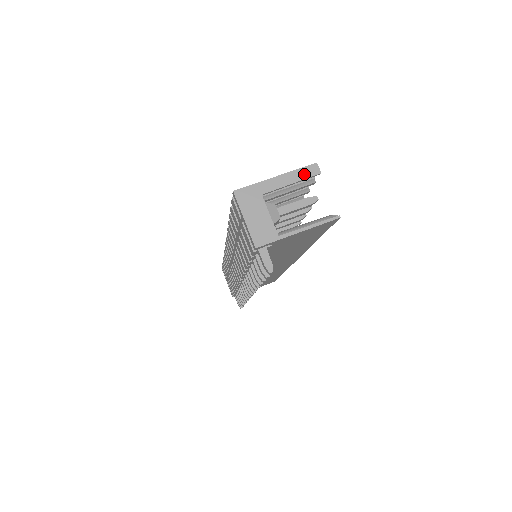
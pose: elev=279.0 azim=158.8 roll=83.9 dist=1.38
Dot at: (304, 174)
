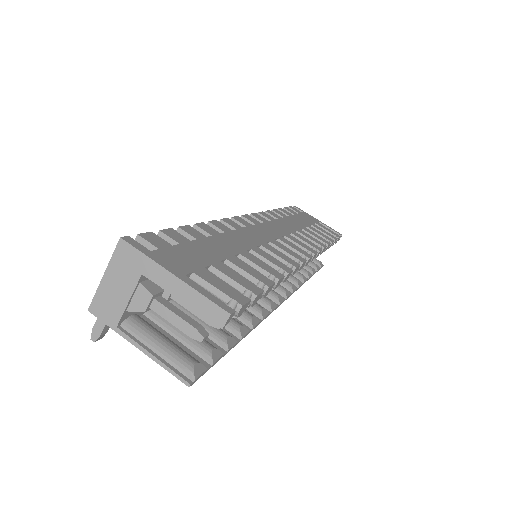
Dot at: (204, 308)
